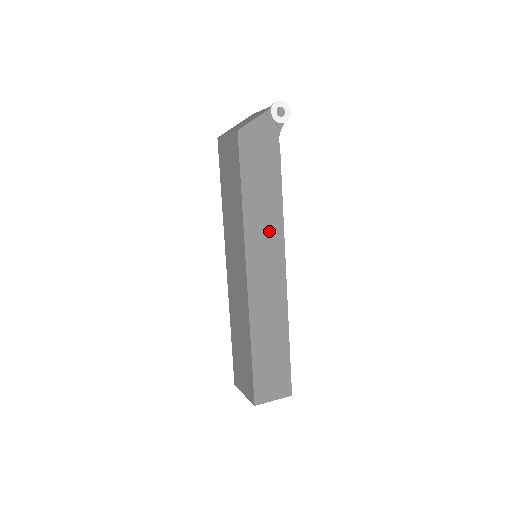
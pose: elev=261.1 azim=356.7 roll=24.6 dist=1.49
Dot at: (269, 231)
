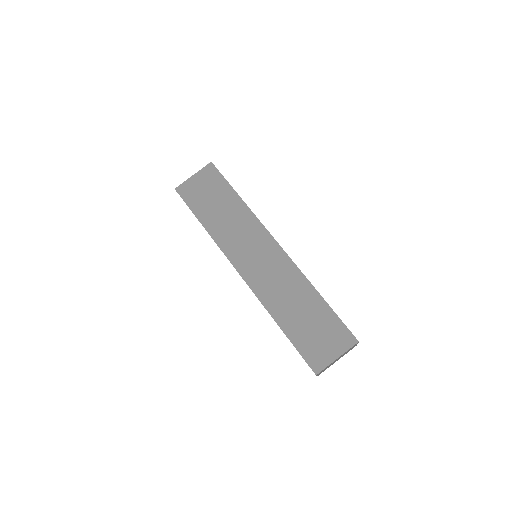
Dot at: occluded
